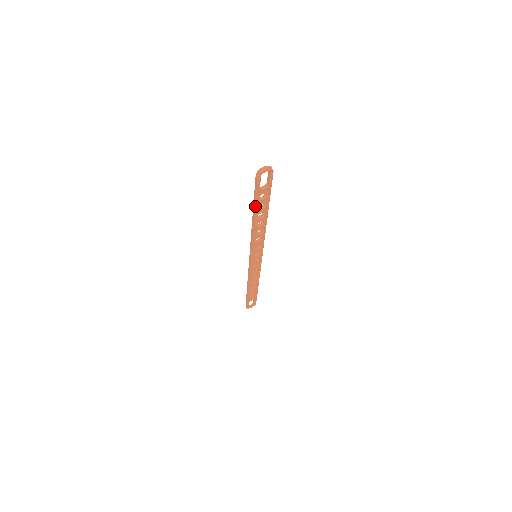
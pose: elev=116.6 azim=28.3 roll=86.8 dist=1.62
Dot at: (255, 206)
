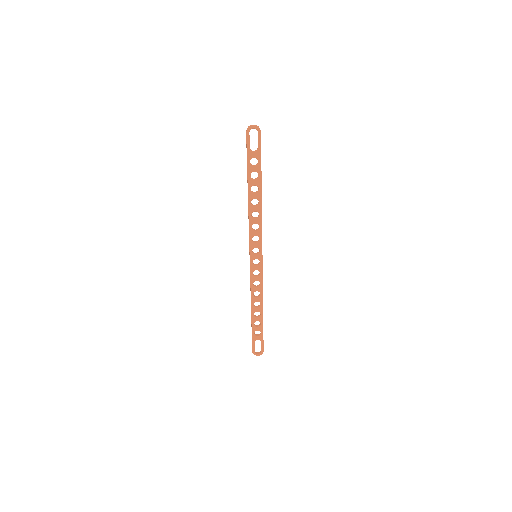
Dot at: (247, 171)
